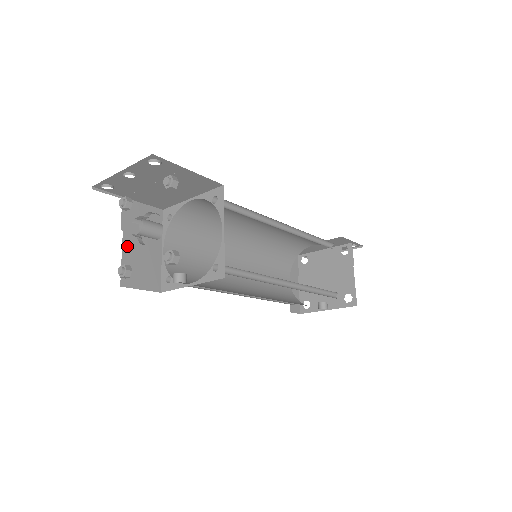
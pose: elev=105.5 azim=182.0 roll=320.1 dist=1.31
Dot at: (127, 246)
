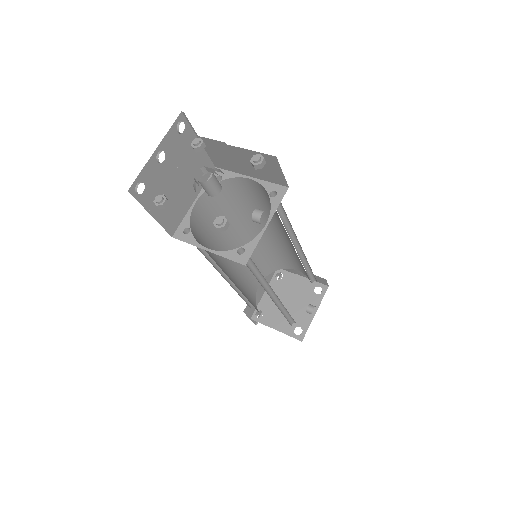
Dot at: occluded
